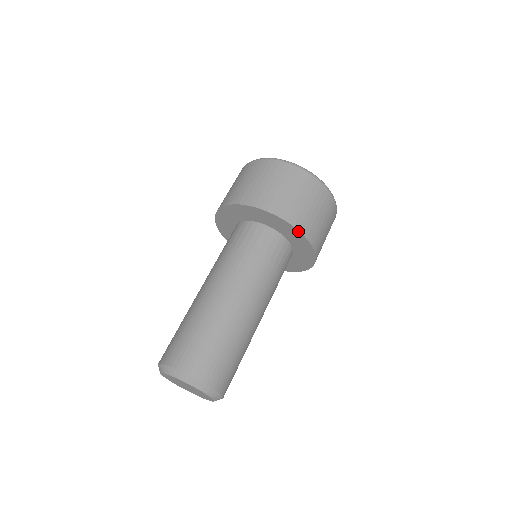
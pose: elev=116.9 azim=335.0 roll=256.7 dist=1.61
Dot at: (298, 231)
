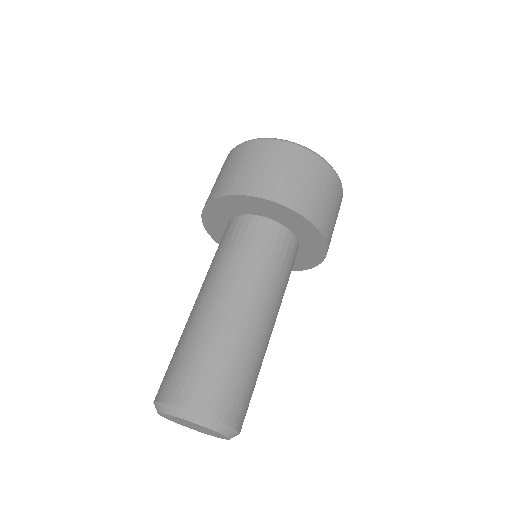
Dot at: (323, 238)
